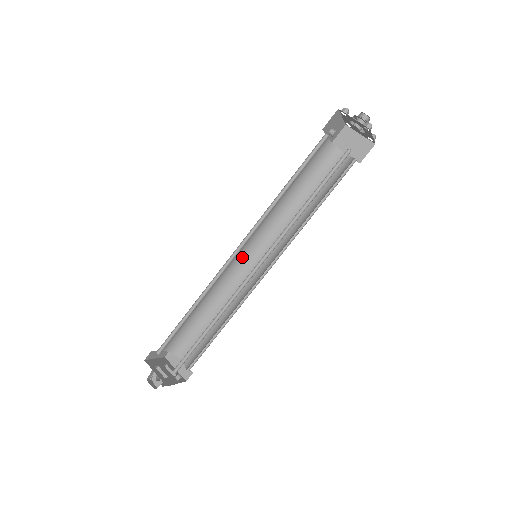
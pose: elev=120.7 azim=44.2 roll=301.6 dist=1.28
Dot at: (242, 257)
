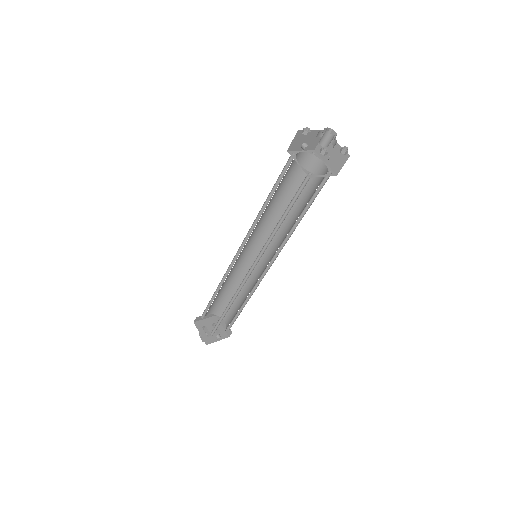
Dot at: (251, 252)
